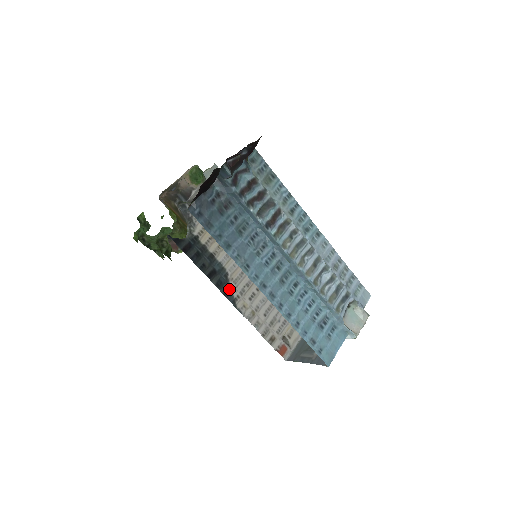
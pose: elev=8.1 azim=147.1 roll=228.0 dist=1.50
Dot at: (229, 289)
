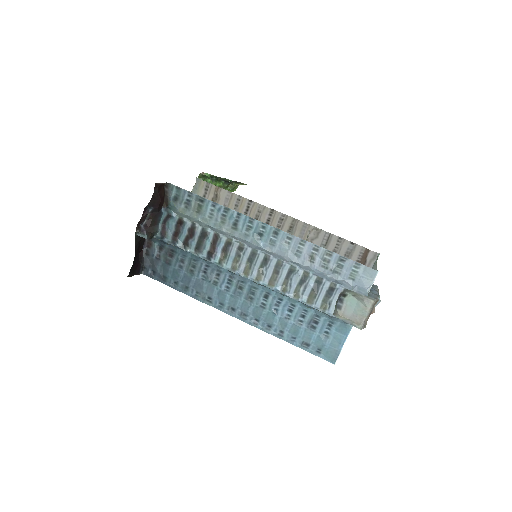
Dot at: occluded
